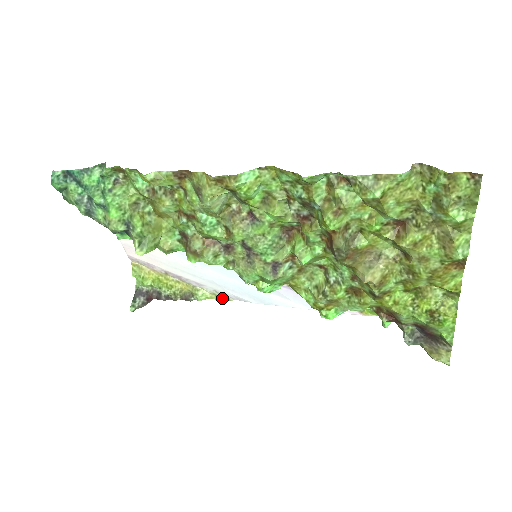
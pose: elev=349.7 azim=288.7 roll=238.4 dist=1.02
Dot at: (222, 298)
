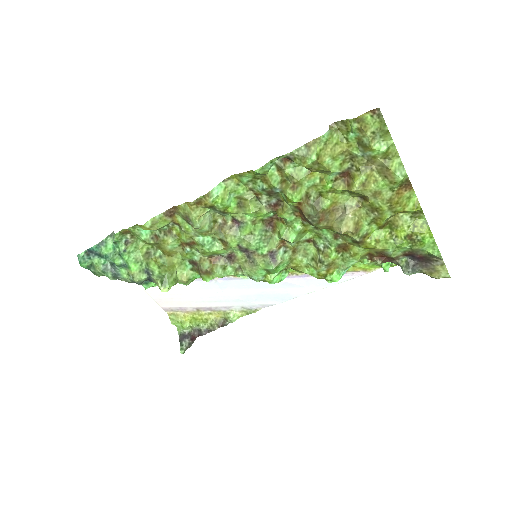
Dot at: (251, 312)
